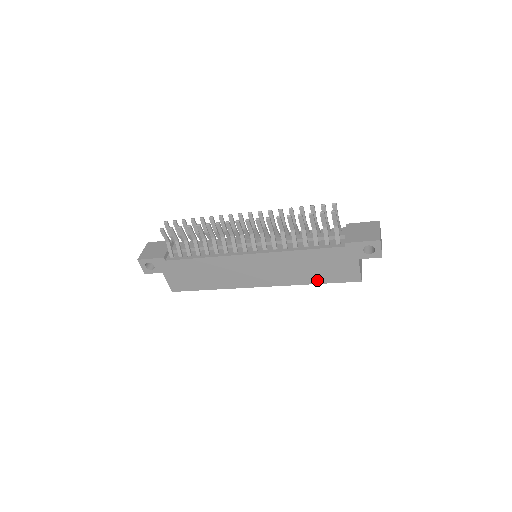
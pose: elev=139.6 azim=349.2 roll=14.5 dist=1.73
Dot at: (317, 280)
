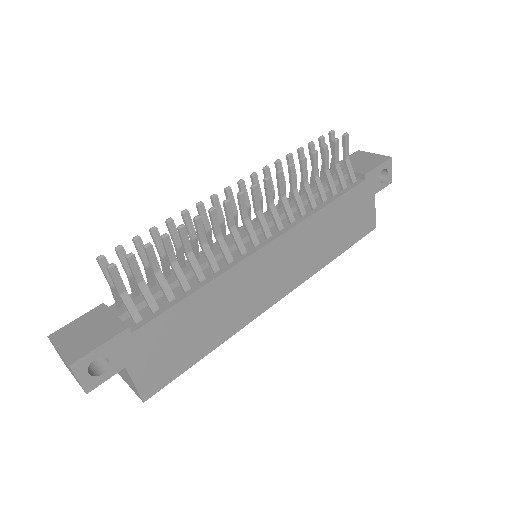
Dot at: (339, 249)
